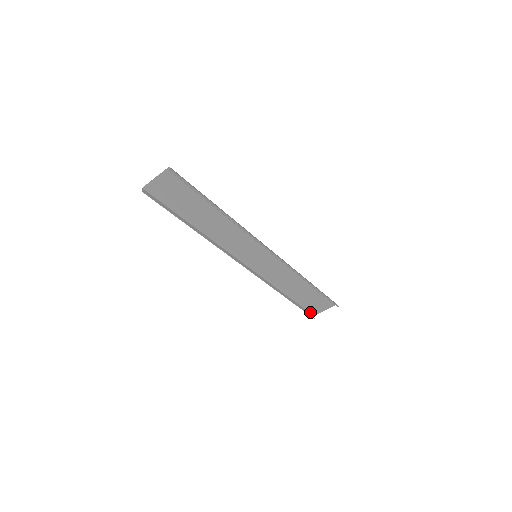
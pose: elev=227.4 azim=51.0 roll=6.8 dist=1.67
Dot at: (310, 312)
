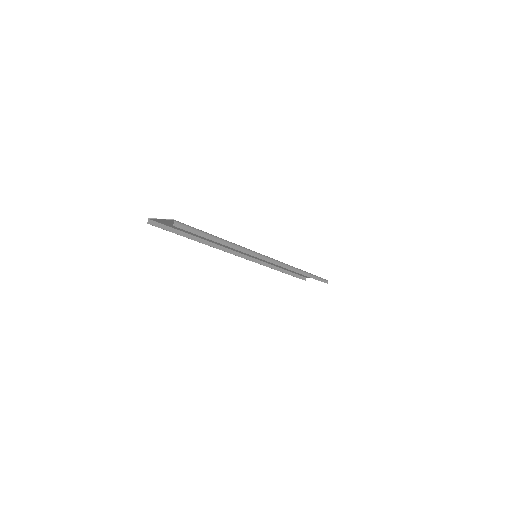
Dot at: (303, 276)
